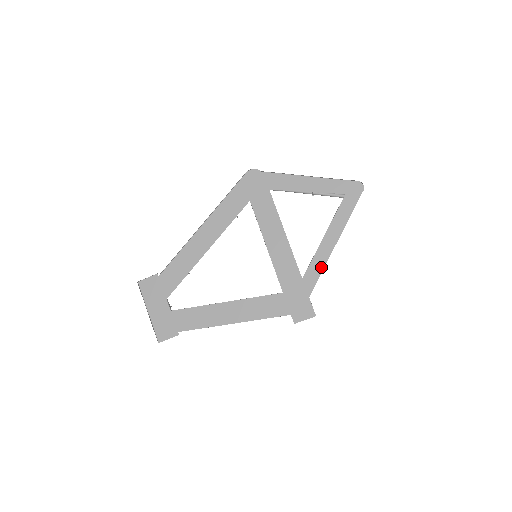
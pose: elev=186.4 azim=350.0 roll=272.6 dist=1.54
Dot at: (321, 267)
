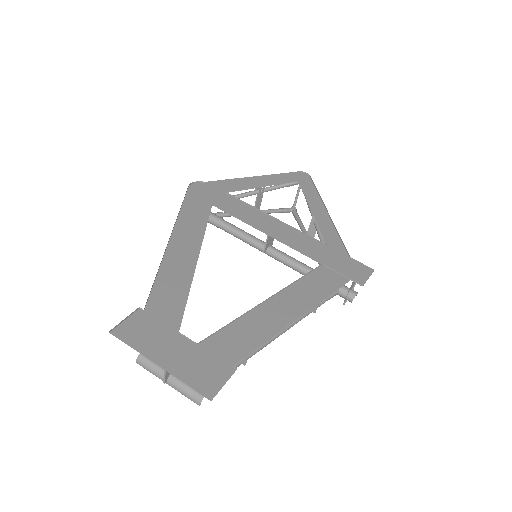
Dot at: (334, 232)
